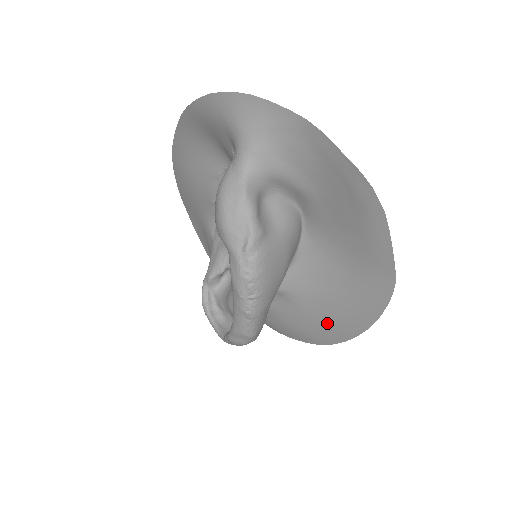
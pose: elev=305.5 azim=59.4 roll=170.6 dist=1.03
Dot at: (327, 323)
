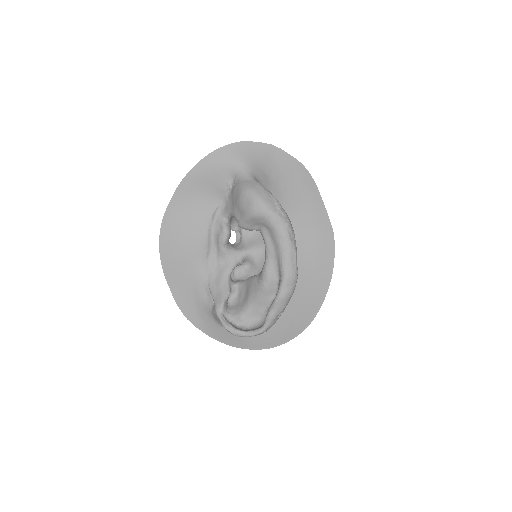
Dot at: (307, 296)
